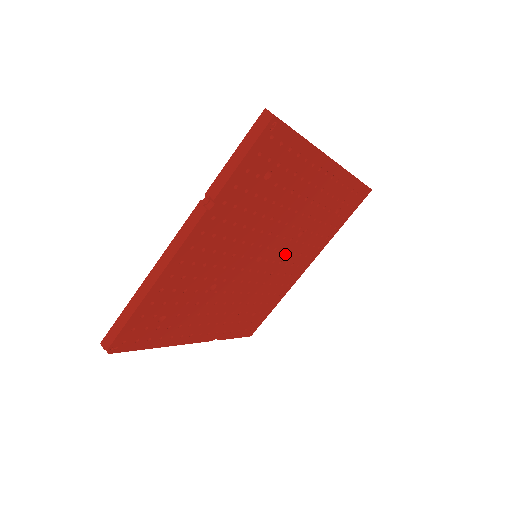
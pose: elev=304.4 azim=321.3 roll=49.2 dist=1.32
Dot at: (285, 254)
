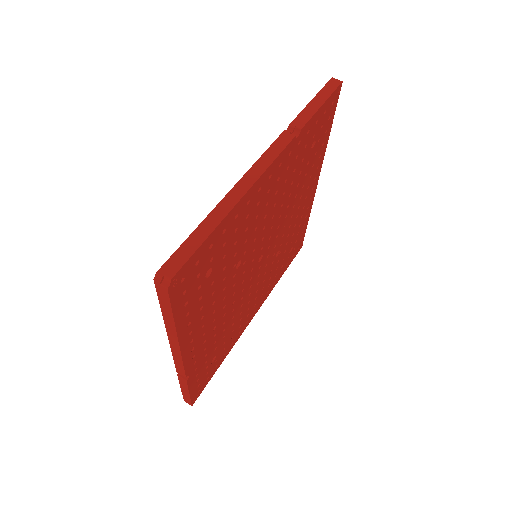
Dot at: (263, 274)
